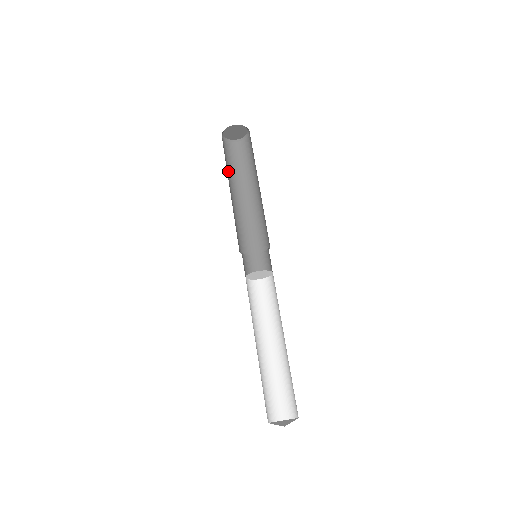
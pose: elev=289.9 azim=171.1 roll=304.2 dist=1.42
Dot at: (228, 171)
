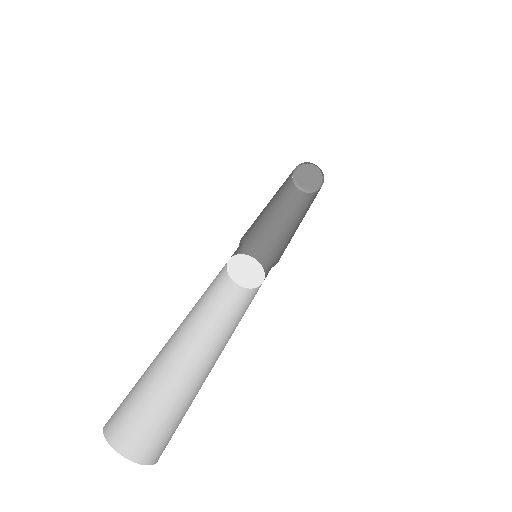
Dot at: (292, 211)
